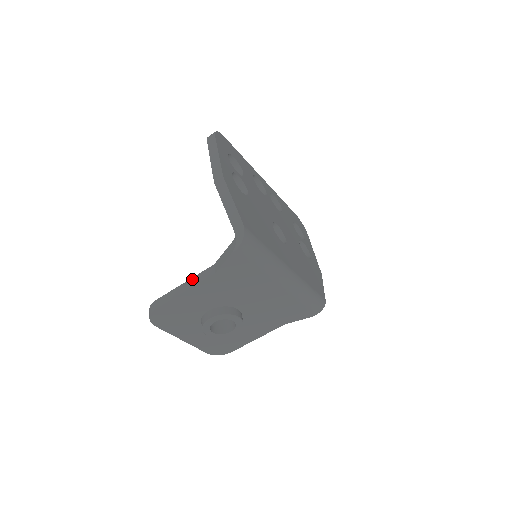
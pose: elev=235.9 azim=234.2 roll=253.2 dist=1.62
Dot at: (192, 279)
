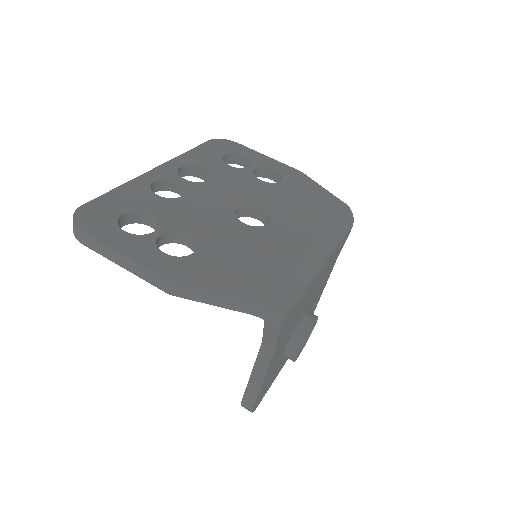
Dot at: (256, 367)
